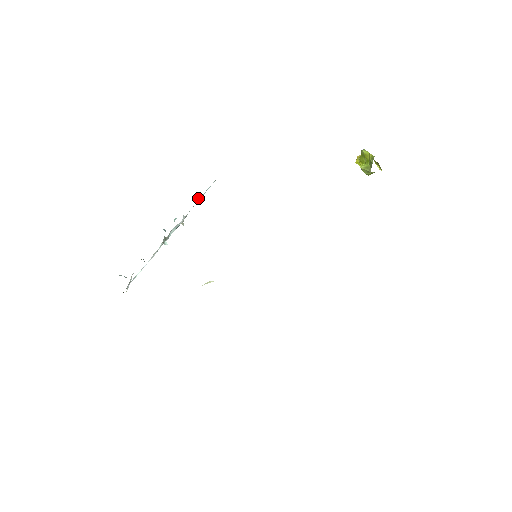
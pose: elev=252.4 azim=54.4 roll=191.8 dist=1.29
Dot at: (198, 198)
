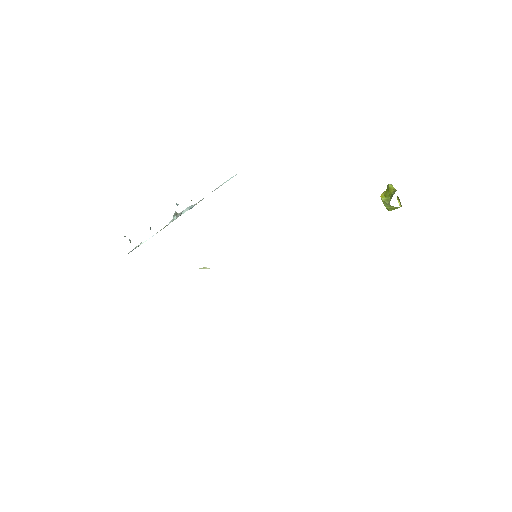
Dot at: occluded
